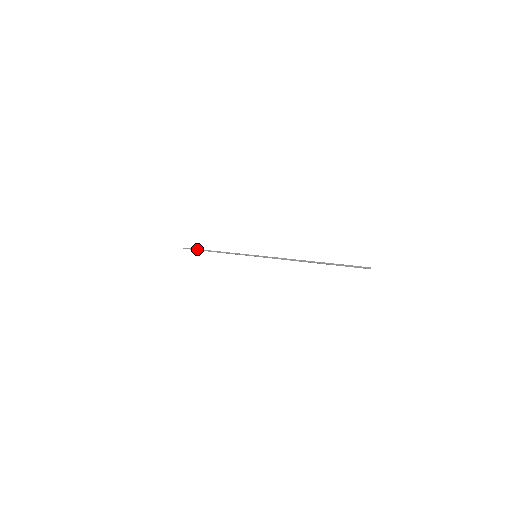
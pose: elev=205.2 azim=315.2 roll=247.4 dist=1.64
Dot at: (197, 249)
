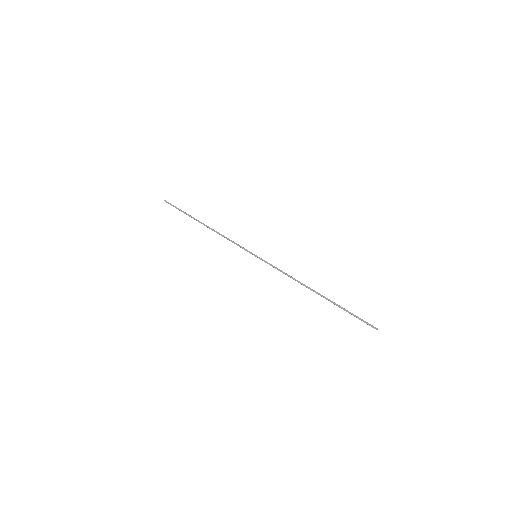
Dot at: (183, 211)
